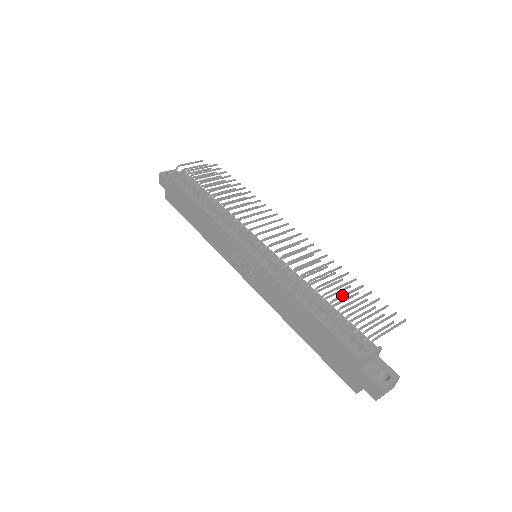
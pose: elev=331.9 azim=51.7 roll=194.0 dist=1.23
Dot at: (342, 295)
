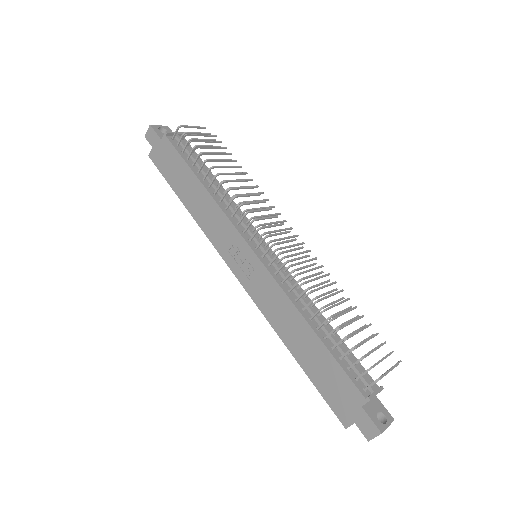
Dot at: (348, 323)
